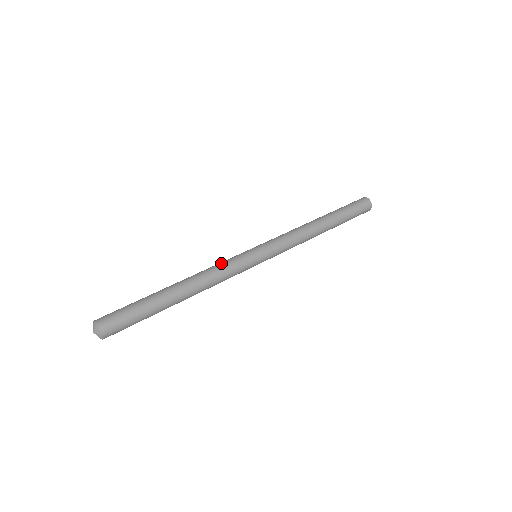
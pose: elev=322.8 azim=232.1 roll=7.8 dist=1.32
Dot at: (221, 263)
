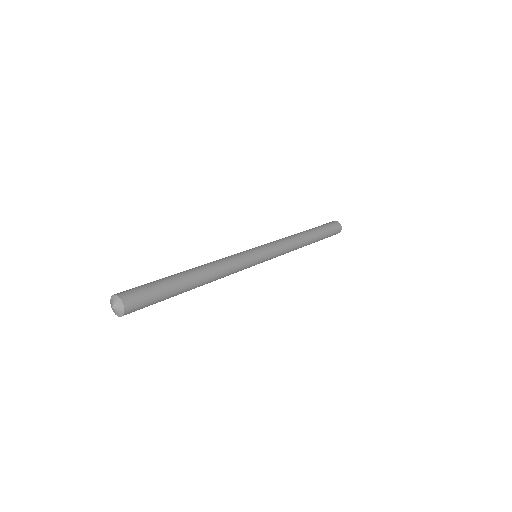
Dot at: (229, 256)
